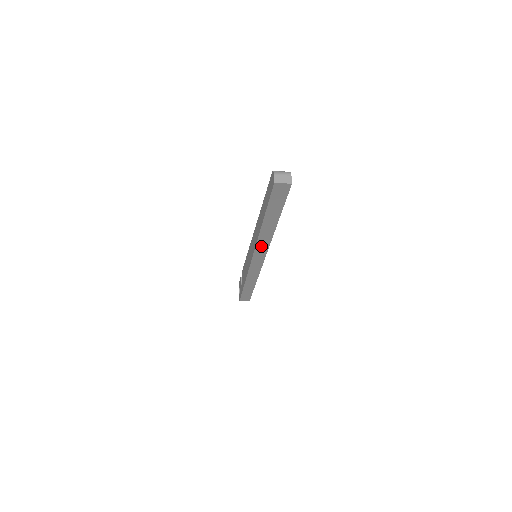
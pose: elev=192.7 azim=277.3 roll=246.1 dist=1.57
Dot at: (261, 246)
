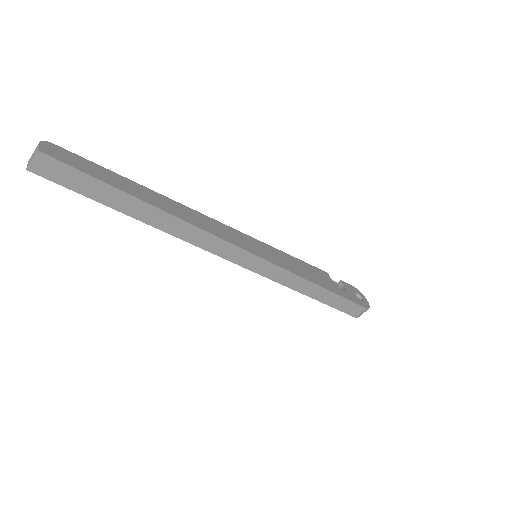
Dot at: (205, 242)
